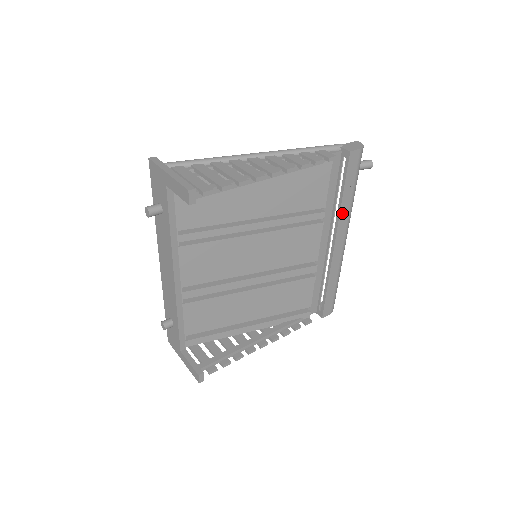
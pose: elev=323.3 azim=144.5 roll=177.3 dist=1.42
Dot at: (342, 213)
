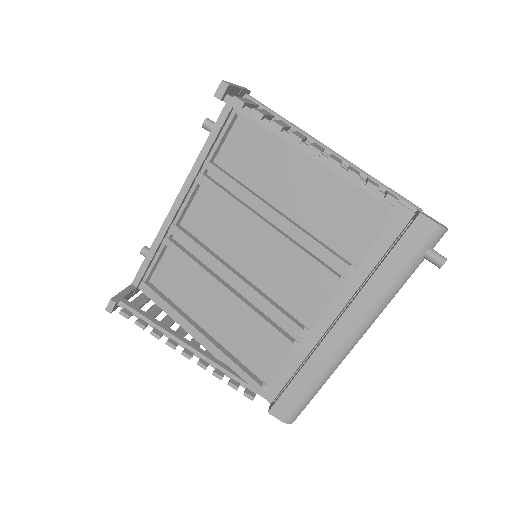
Dot at: (369, 288)
